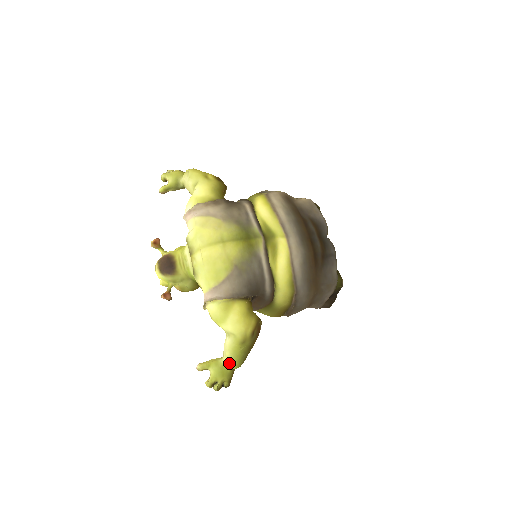
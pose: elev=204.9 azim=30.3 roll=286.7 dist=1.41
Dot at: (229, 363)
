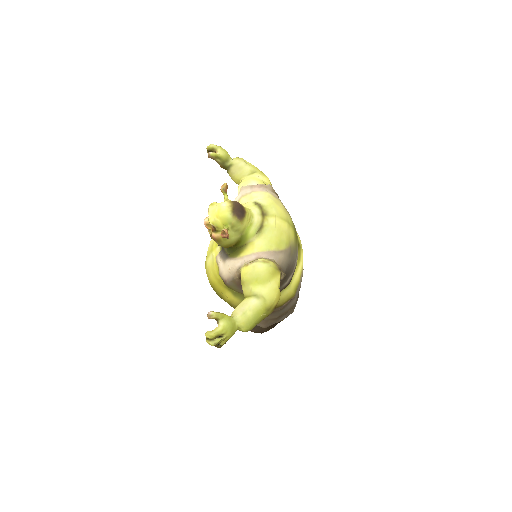
Dot at: (245, 323)
